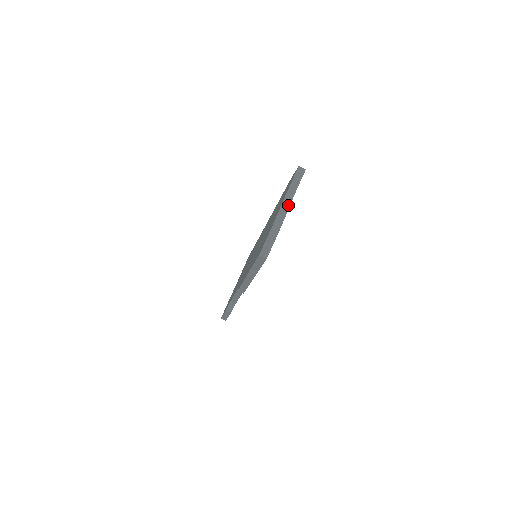
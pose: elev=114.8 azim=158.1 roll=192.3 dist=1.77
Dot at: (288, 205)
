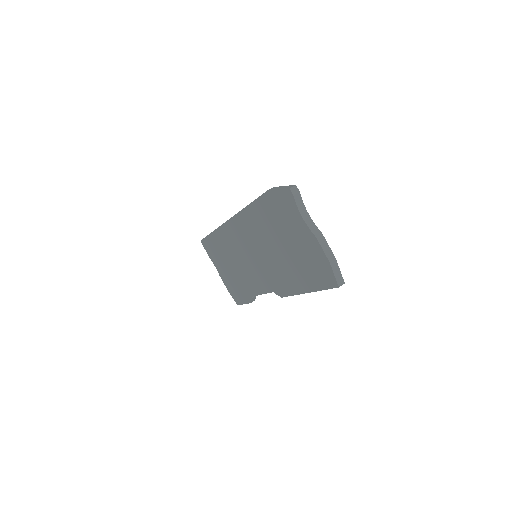
Dot at: (316, 229)
